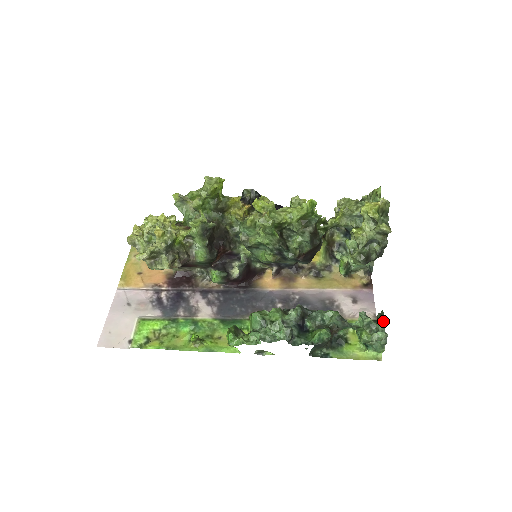
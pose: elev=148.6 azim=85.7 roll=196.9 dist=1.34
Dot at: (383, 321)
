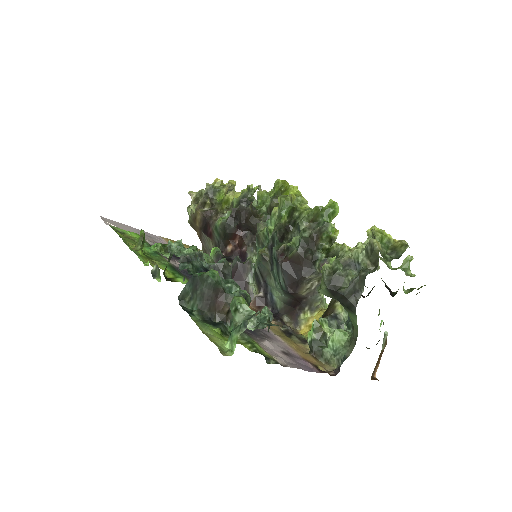
Dot at: (277, 325)
